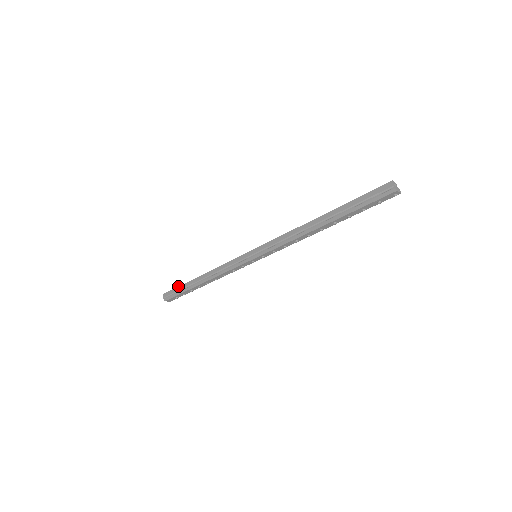
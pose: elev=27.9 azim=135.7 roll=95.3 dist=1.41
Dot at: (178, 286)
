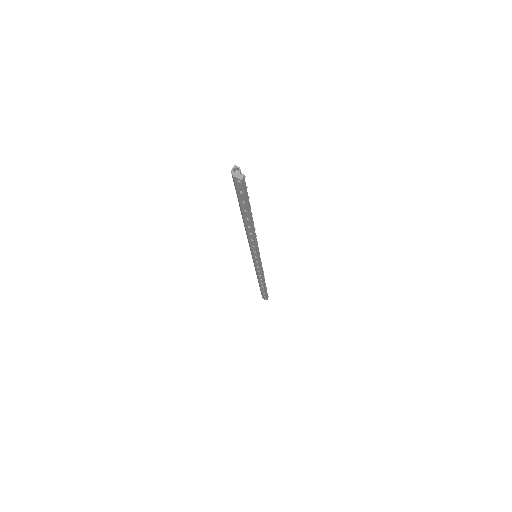
Dot at: occluded
